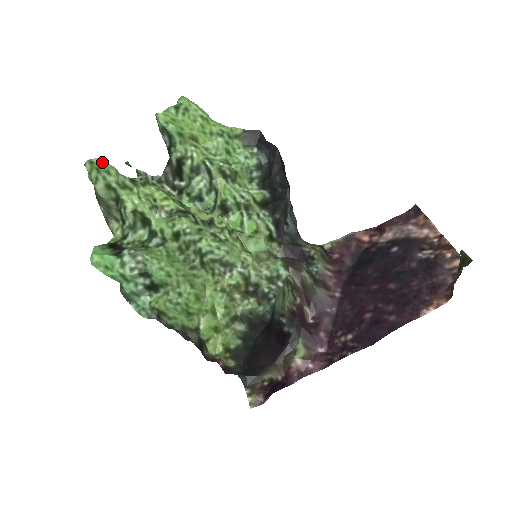
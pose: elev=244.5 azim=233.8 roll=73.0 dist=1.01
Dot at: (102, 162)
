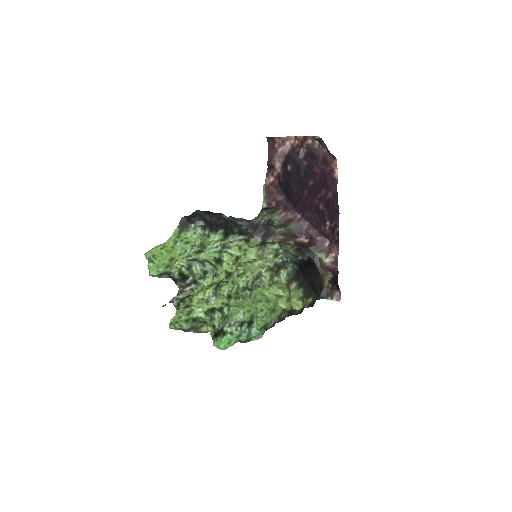
Dot at: (174, 318)
